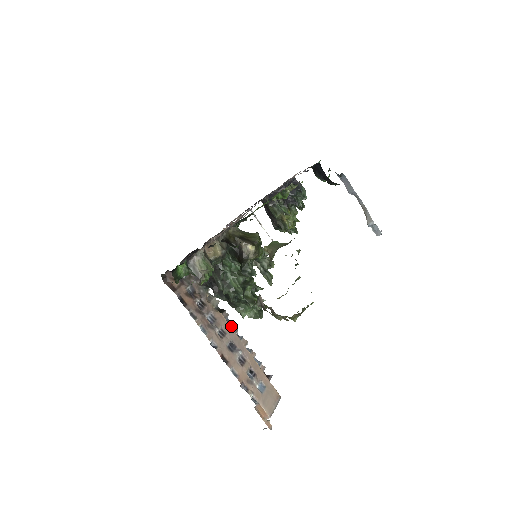
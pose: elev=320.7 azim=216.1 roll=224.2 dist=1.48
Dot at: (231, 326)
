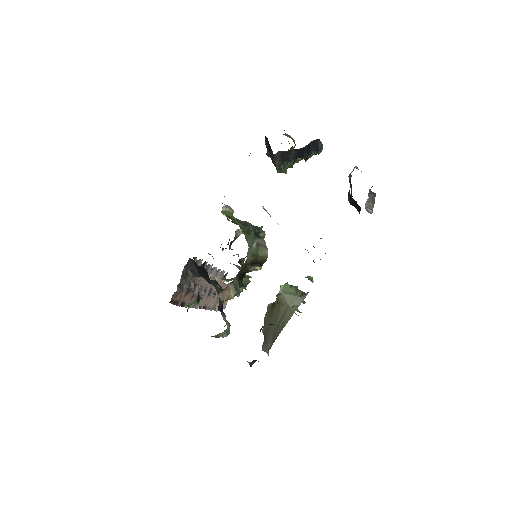
Dot at: (208, 269)
